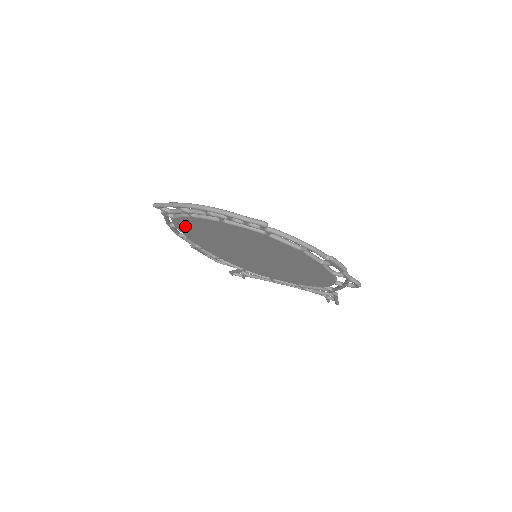
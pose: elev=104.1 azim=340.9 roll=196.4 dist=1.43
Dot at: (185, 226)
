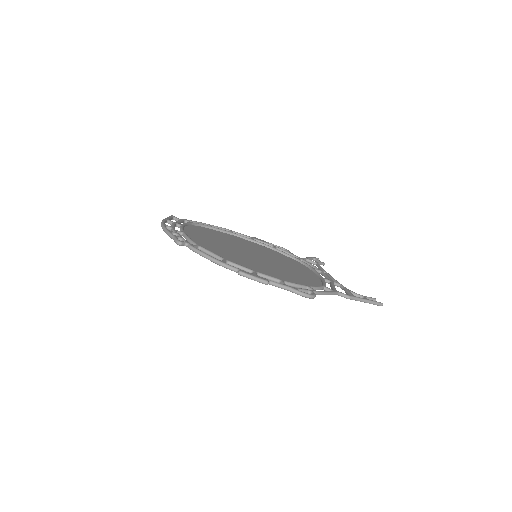
Dot at: occluded
